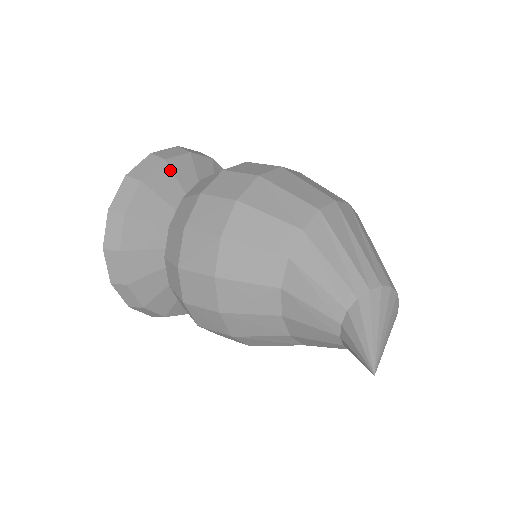
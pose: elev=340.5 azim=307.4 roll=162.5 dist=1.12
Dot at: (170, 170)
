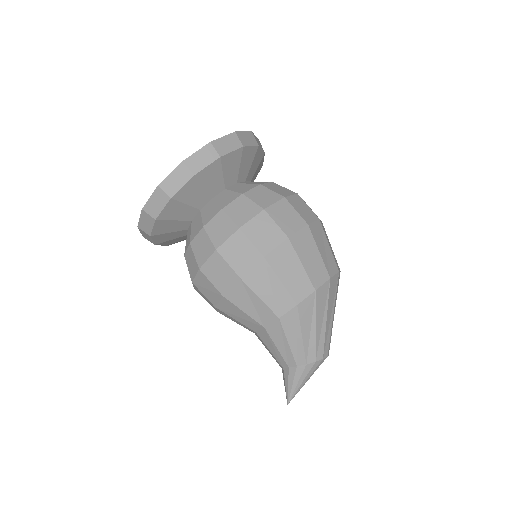
Dot at: (198, 182)
